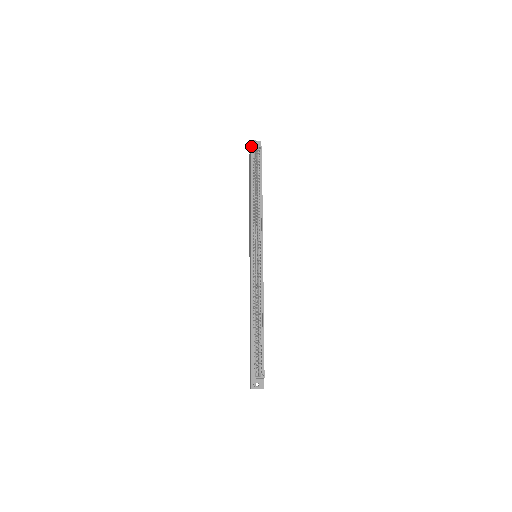
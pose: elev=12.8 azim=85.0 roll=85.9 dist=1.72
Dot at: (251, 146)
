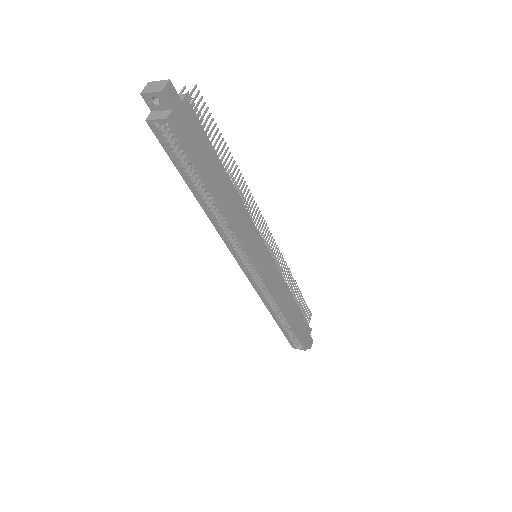
Dot at: (147, 122)
